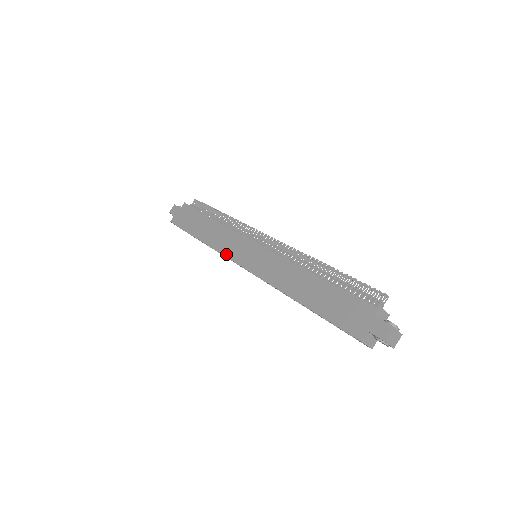
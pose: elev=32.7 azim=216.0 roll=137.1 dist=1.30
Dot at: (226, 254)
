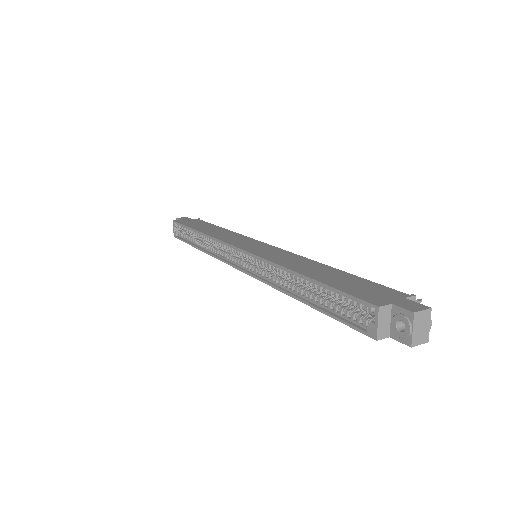
Dot at: (224, 240)
